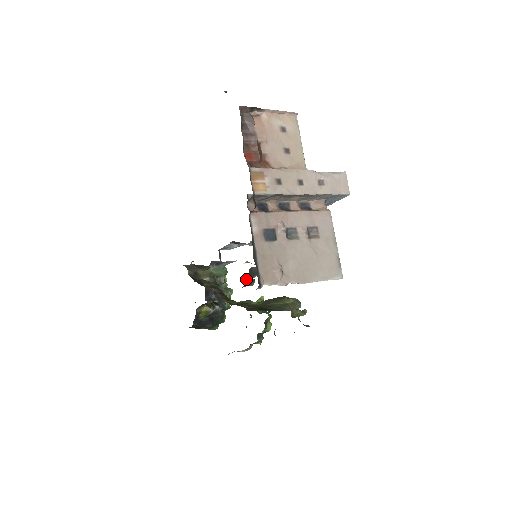
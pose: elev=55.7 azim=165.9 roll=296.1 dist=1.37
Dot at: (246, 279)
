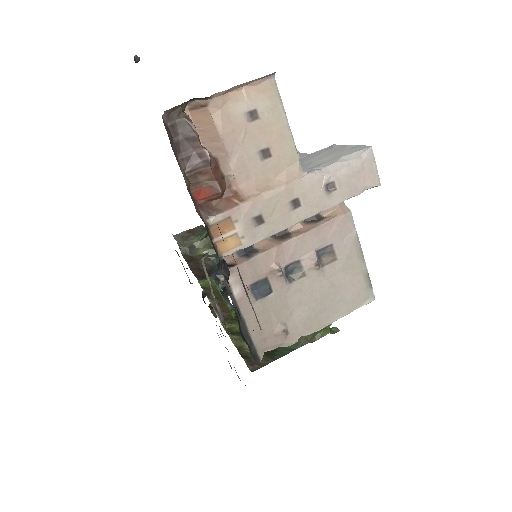
Dot at: occluded
